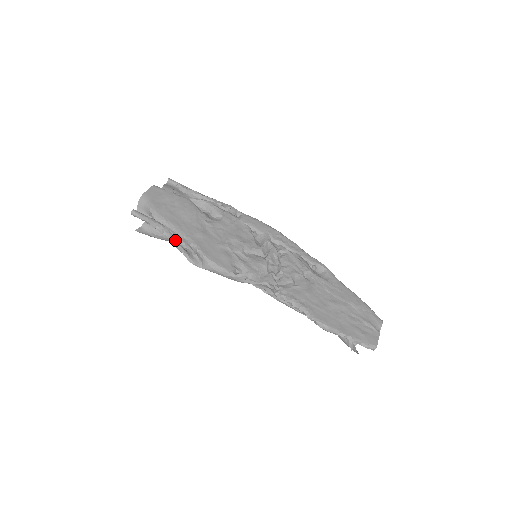
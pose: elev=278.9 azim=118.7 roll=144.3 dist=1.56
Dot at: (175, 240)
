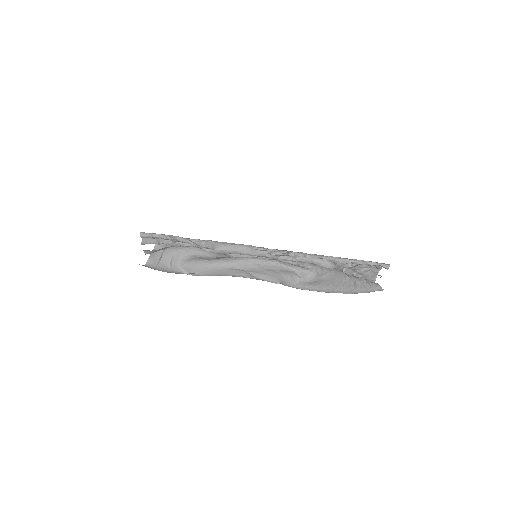
Dot at: (184, 238)
